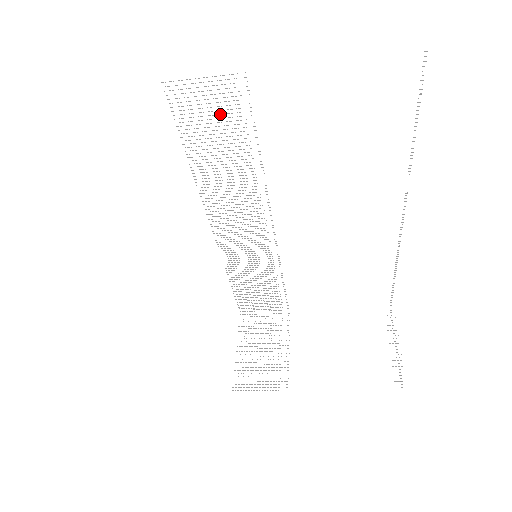
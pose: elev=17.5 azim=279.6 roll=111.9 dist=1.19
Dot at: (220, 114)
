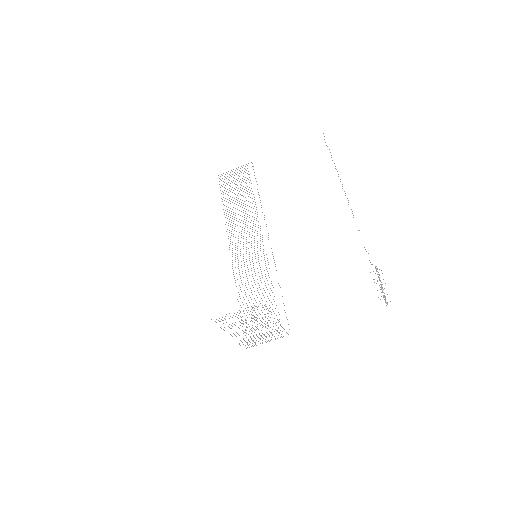
Dot at: occluded
